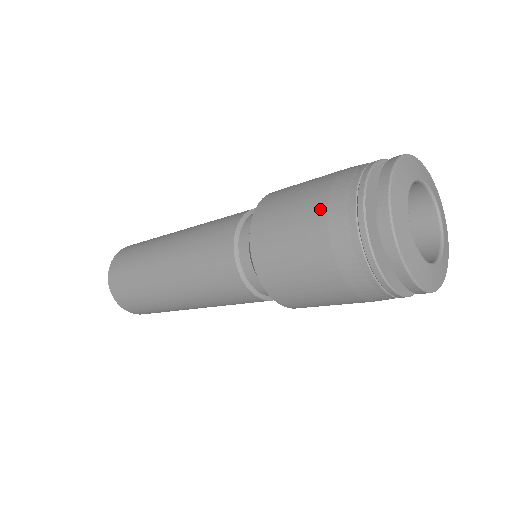
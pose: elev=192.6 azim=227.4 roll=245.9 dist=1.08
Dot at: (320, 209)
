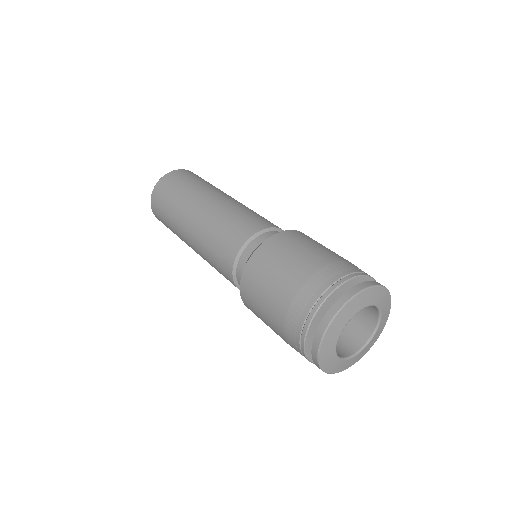
Dot at: (282, 310)
